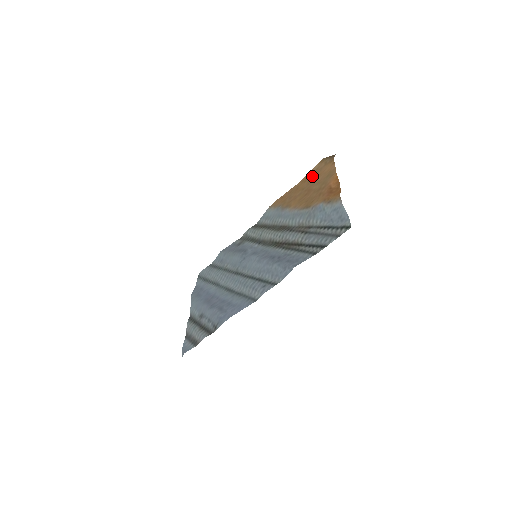
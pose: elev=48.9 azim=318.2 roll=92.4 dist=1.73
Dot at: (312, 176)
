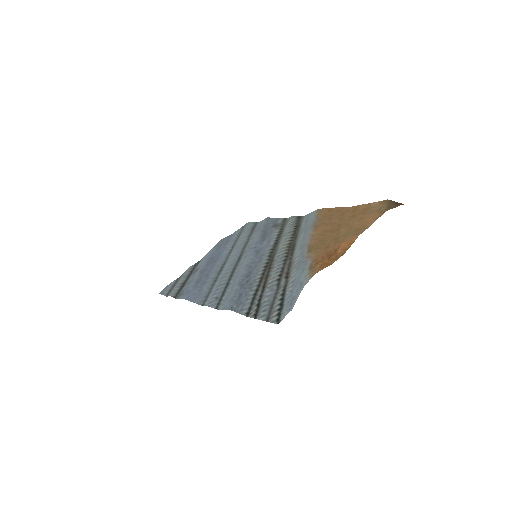
Dot at: (360, 212)
